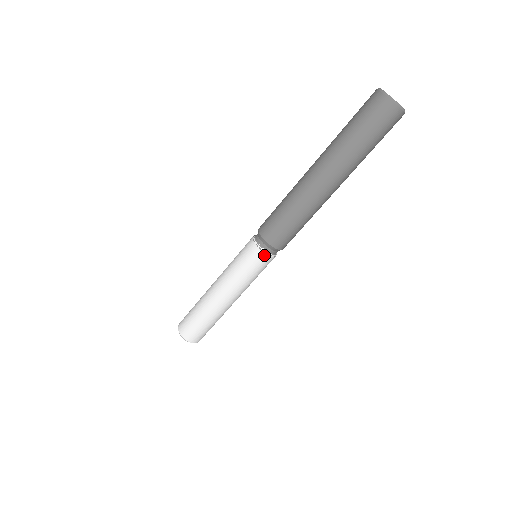
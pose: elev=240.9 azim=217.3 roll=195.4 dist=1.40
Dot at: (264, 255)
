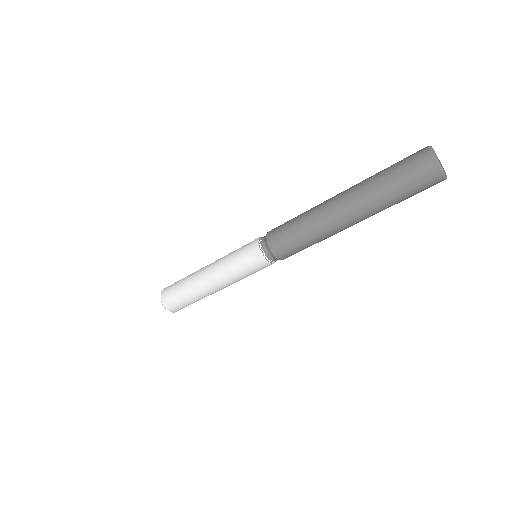
Dot at: (262, 258)
